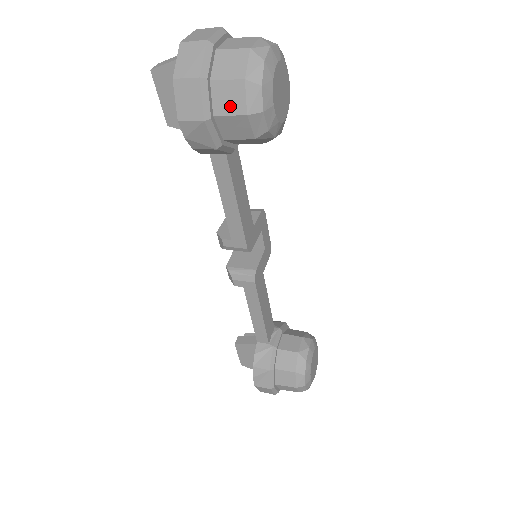
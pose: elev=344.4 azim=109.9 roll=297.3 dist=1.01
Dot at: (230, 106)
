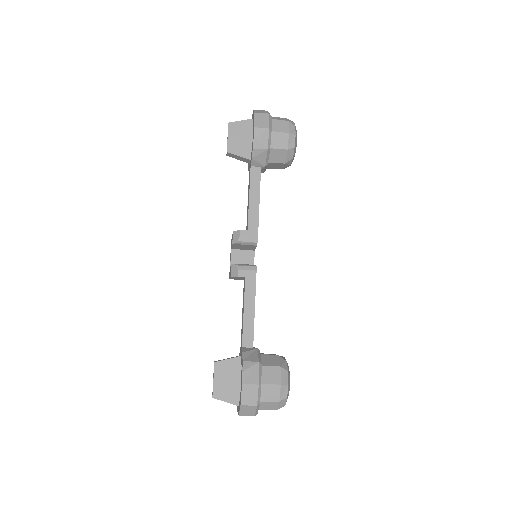
Dot at: (280, 129)
